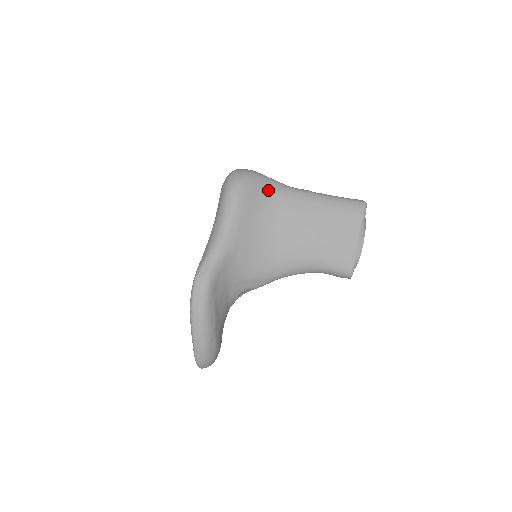
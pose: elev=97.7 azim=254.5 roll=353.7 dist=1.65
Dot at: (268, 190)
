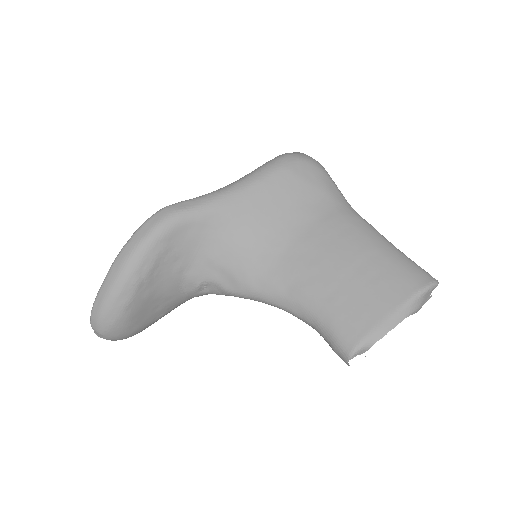
Dot at: (323, 190)
